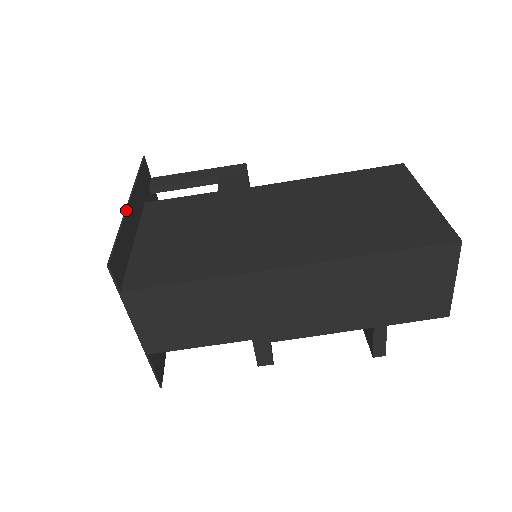
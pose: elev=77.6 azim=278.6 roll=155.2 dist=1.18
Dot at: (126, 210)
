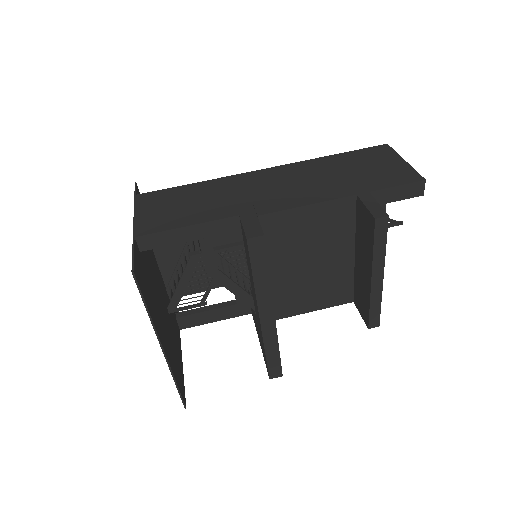
Dot at: occluded
